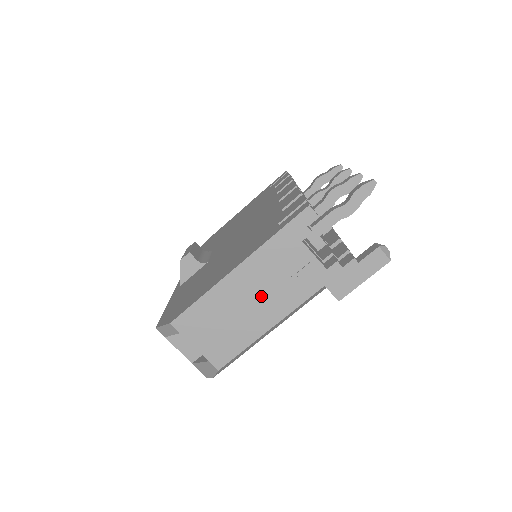
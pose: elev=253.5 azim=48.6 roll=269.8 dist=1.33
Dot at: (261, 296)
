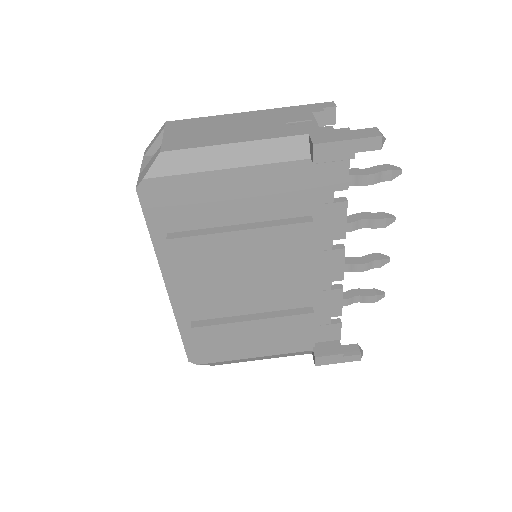
Dot at: (250, 127)
